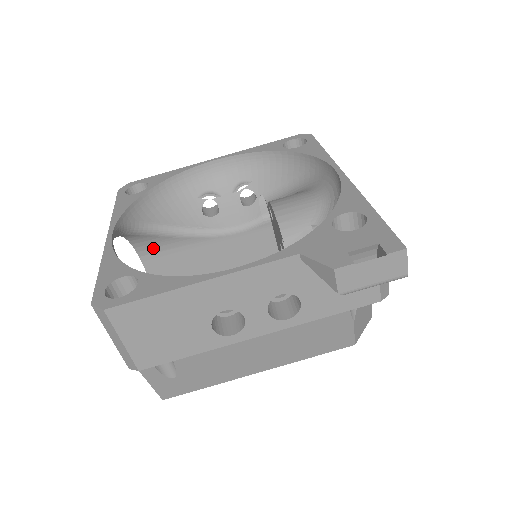
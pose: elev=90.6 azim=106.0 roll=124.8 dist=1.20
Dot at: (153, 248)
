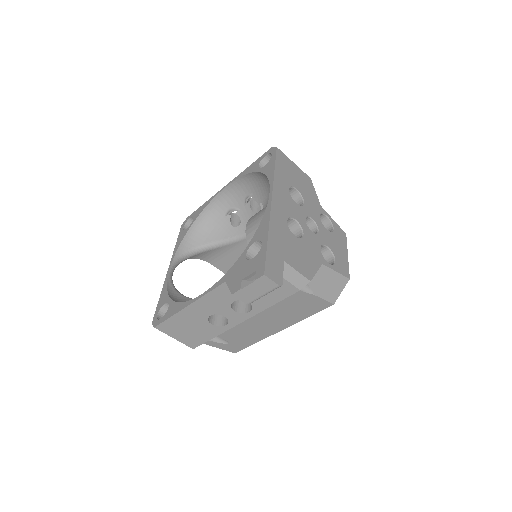
Dot at: (212, 256)
